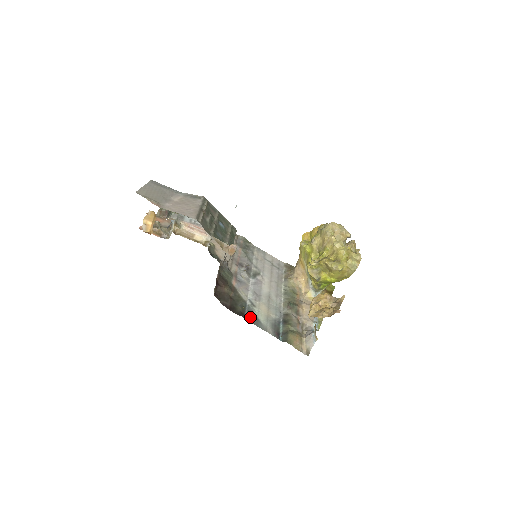
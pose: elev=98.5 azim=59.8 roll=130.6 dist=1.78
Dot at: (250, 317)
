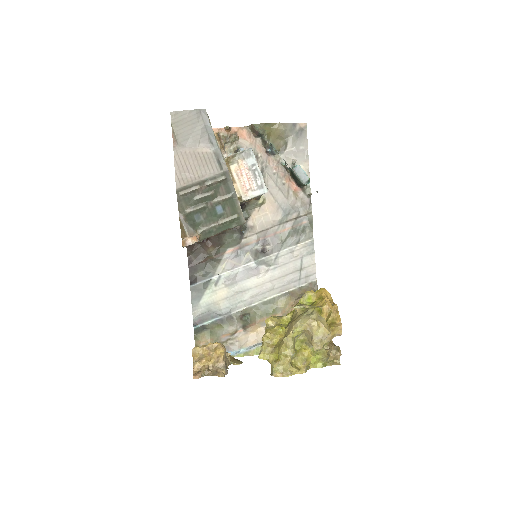
Dot at: (197, 288)
